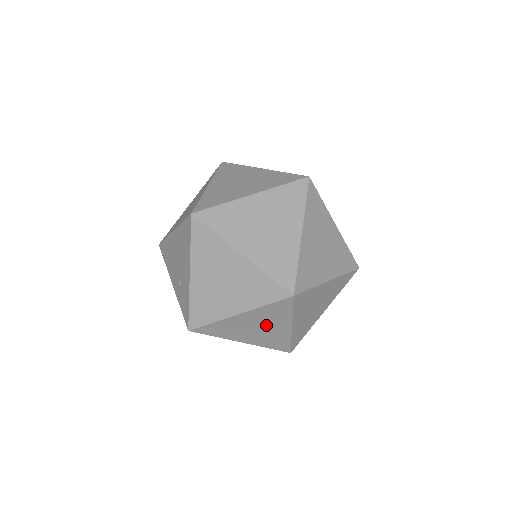
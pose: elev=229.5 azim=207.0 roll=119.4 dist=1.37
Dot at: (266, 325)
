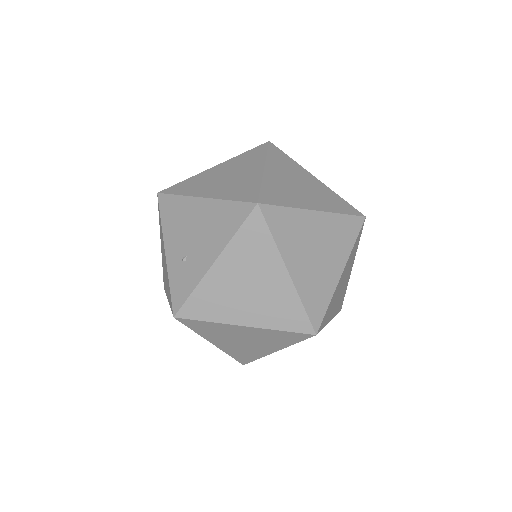
Dot at: (256, 342)
